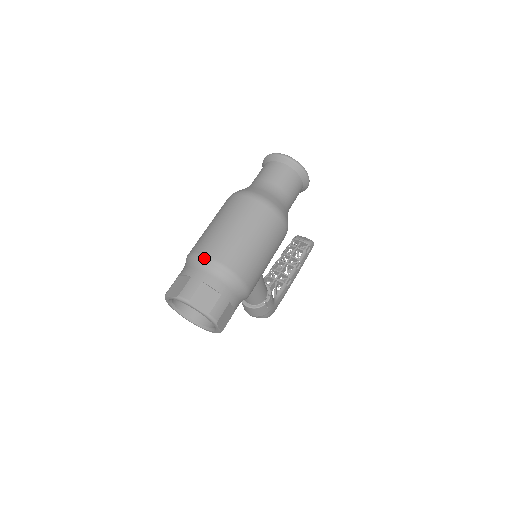
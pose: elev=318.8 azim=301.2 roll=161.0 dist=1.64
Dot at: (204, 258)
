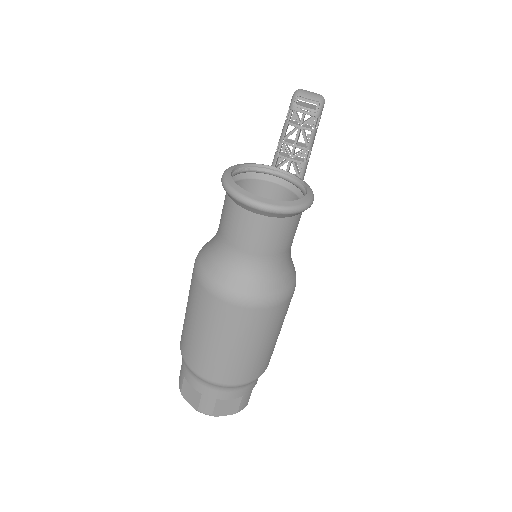
Dot at: (207, 382)
